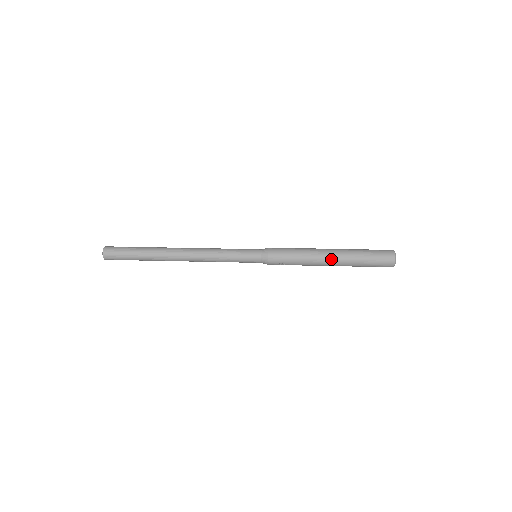
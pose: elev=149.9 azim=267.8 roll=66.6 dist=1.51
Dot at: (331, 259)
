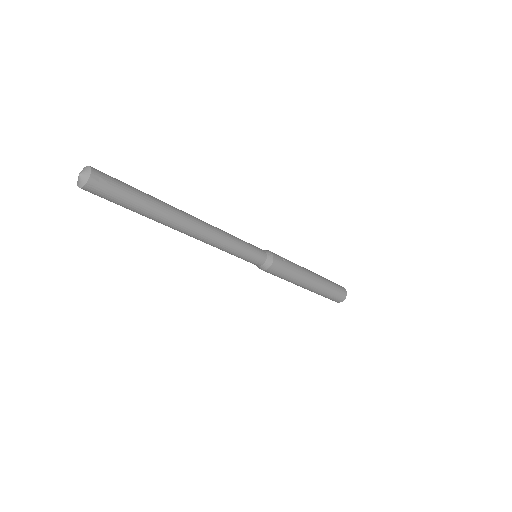
Dot at: (309, 270)
